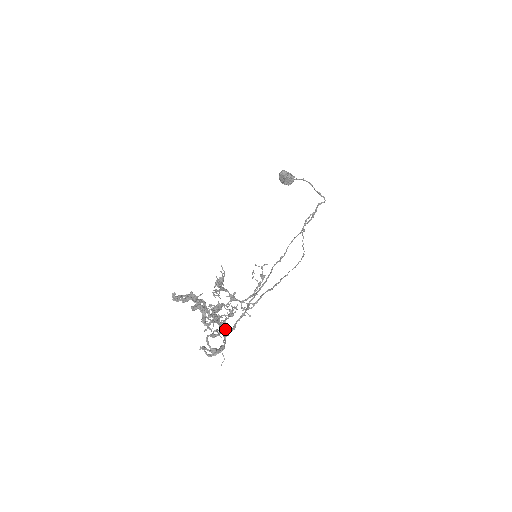
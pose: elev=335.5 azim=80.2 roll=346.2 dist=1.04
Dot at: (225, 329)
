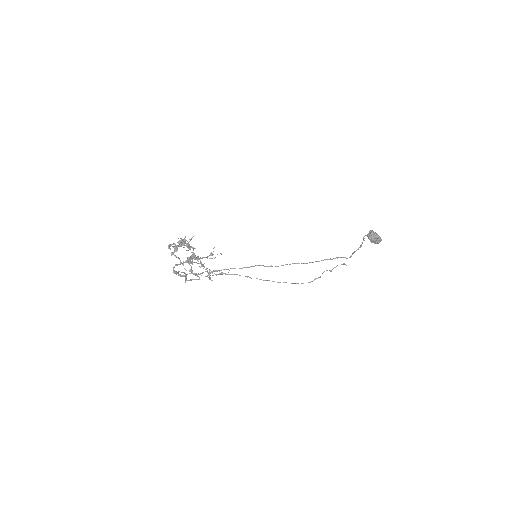
Dot at: (190, 269)
